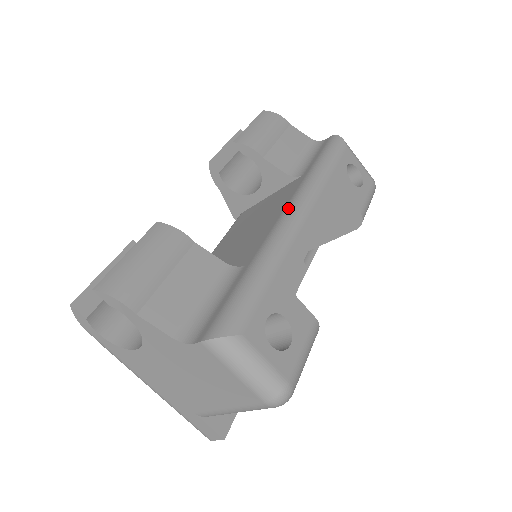
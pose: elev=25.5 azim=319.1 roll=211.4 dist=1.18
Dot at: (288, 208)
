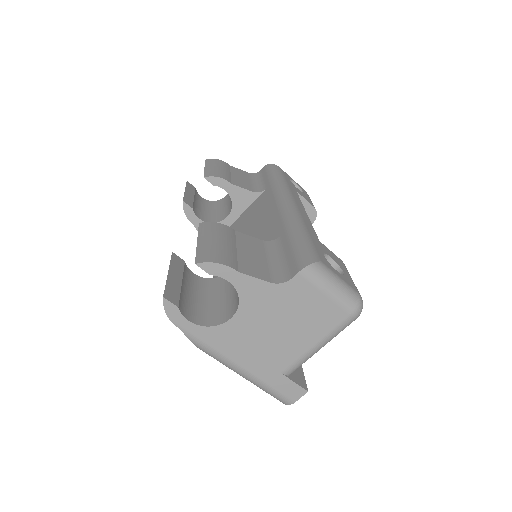
Dot at: (279, 201)
